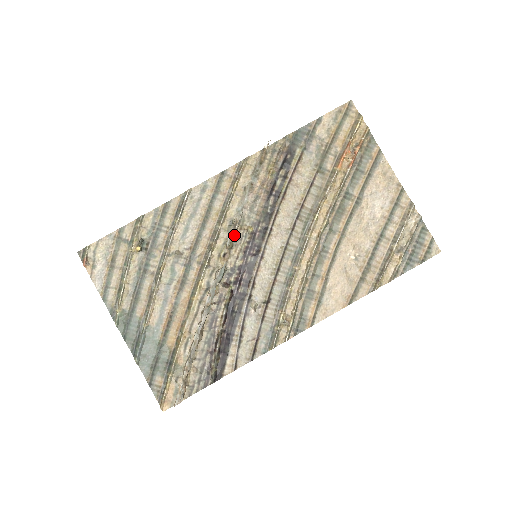
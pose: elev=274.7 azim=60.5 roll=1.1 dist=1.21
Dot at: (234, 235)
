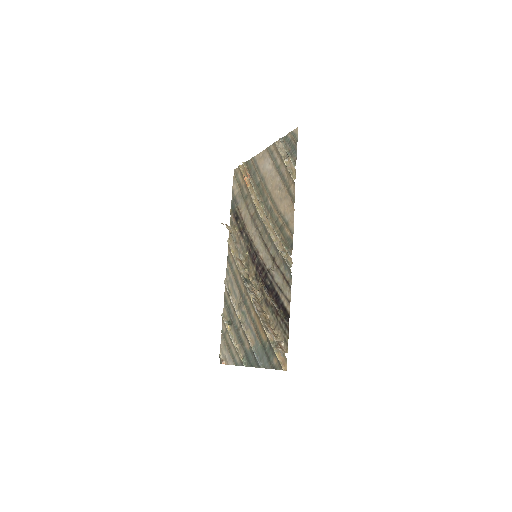
Dot at: (246, 265)
